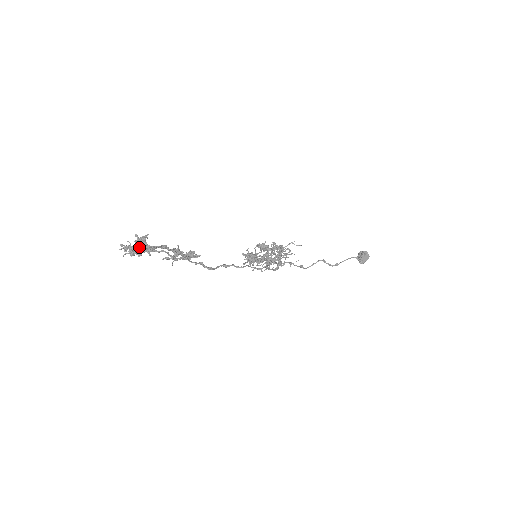
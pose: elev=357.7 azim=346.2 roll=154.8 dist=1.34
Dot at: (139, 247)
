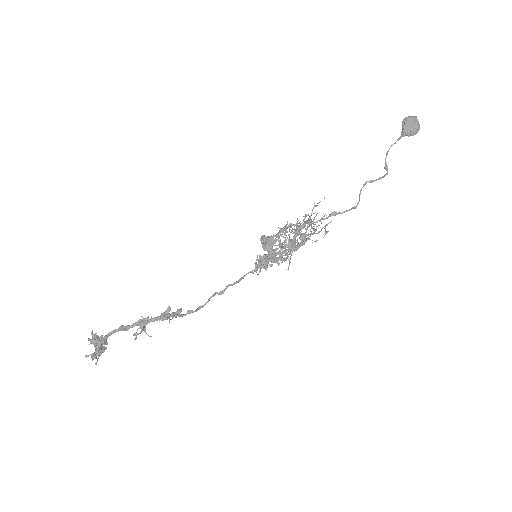
Dot at: (95, 346)
